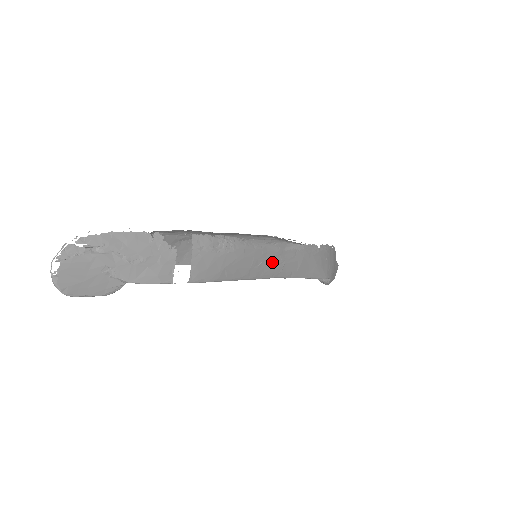
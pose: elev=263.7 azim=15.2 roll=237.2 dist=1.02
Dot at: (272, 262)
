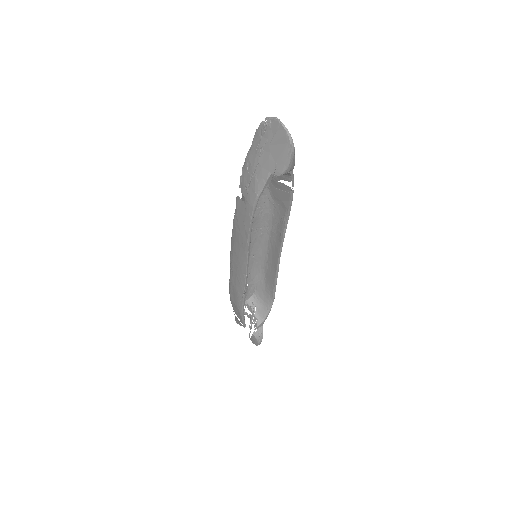
Dot at: occluded
